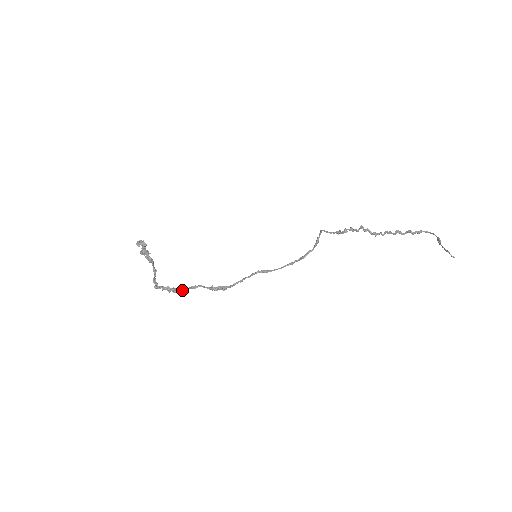
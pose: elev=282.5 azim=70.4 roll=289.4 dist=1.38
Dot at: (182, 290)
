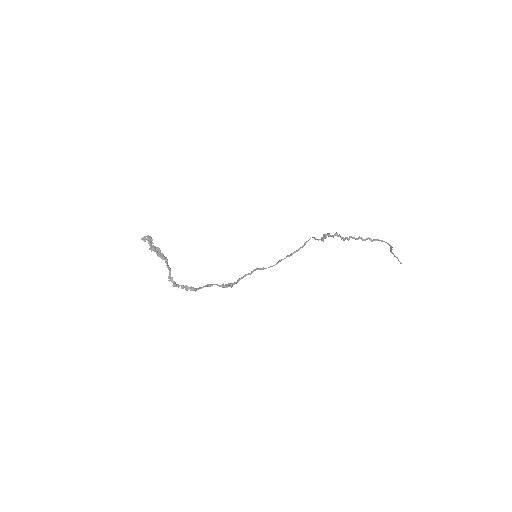
Dot at: occluded
